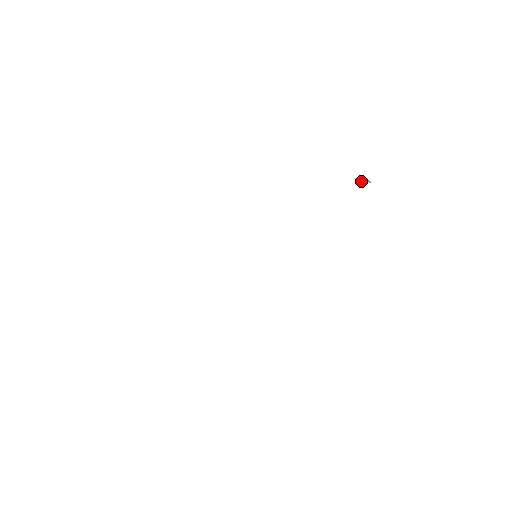
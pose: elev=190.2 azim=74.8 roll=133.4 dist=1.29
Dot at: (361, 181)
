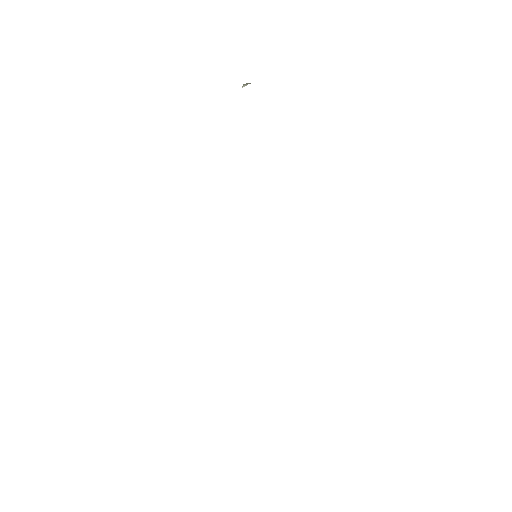
Dot at: occluded
